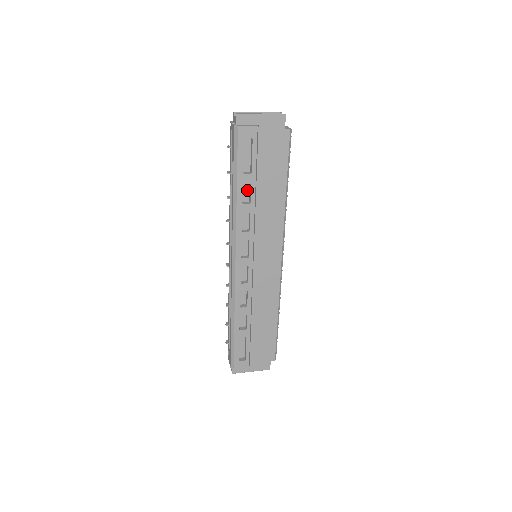
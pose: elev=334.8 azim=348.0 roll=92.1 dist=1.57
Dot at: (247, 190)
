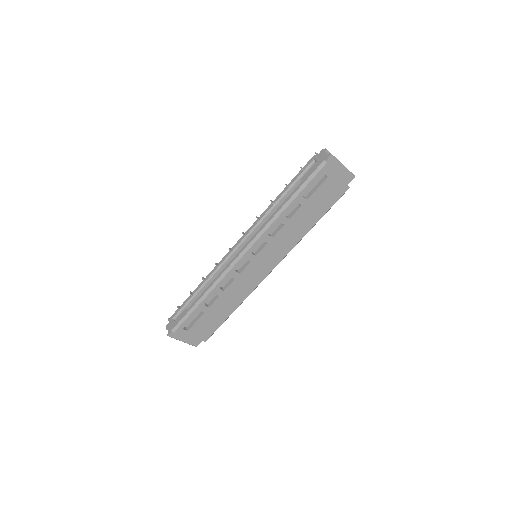
Dot at: (293, 207)
